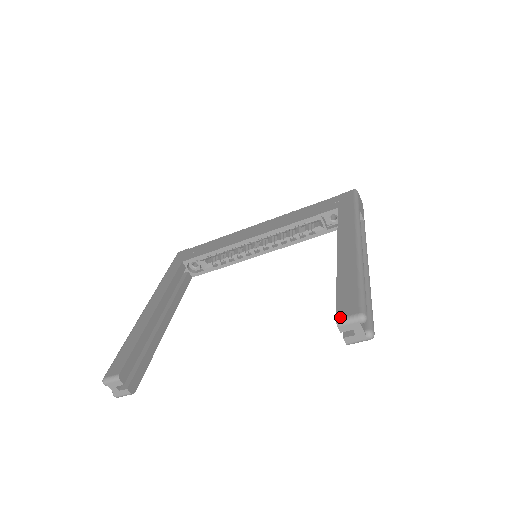
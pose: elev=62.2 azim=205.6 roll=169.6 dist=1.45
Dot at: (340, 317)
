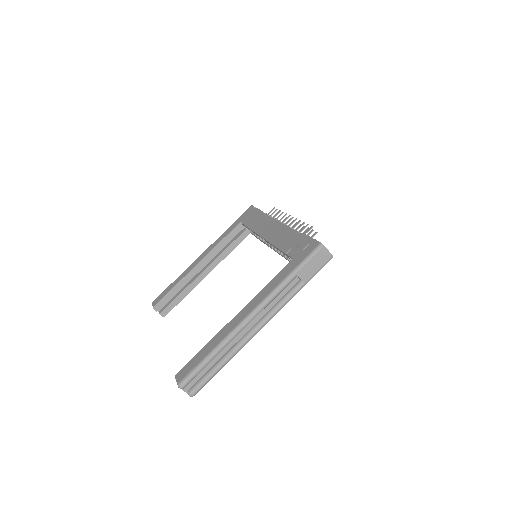
Dot at: (177, 376)
